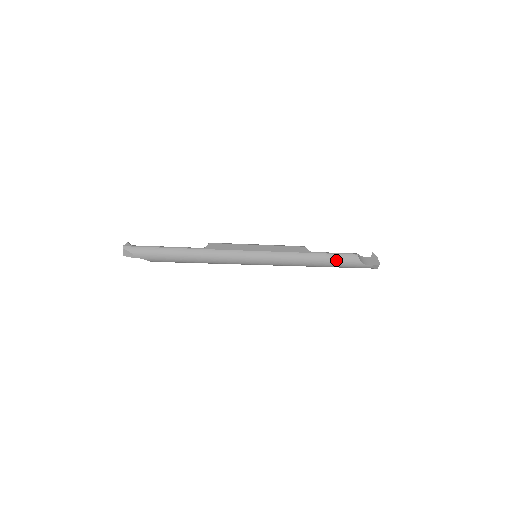
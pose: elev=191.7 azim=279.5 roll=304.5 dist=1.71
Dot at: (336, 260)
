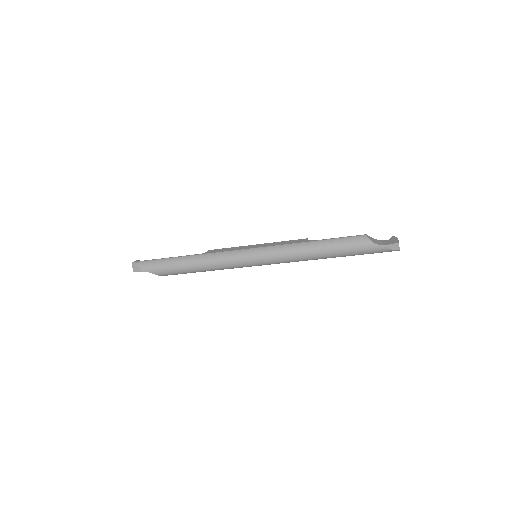
Dot at: (341, 244)
